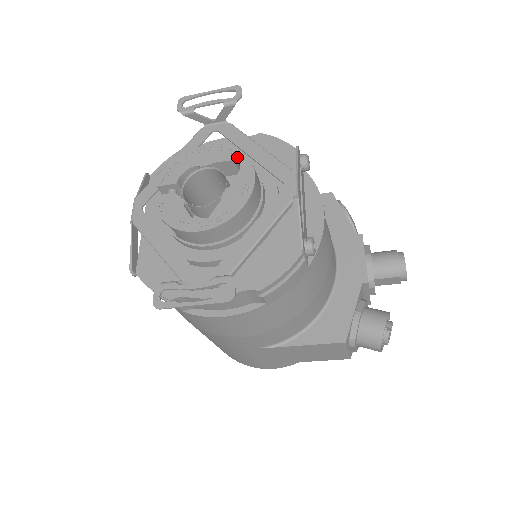
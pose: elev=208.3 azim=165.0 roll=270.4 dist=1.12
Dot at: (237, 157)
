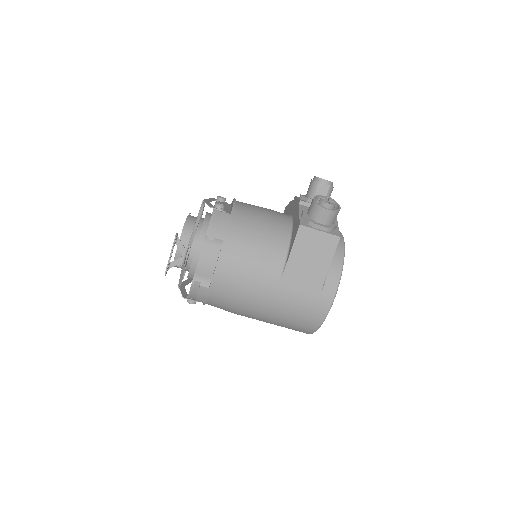
Dot at: occluded
